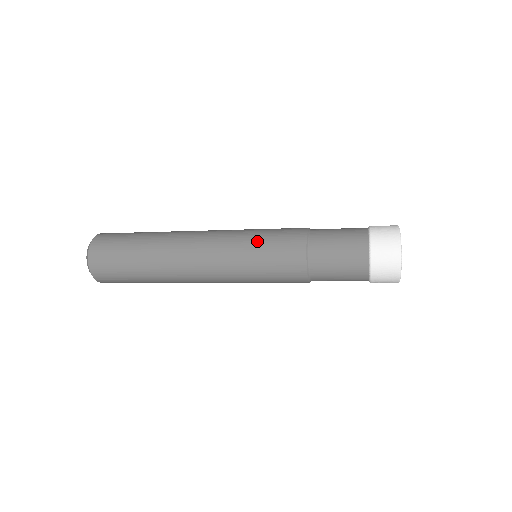
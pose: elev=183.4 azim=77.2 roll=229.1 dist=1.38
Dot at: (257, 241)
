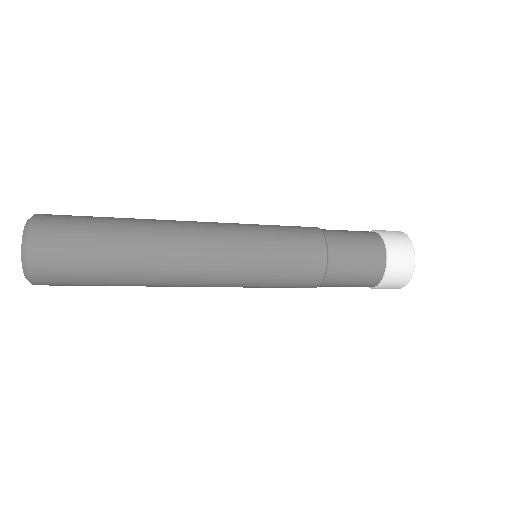
Dot at: (270, 232)
